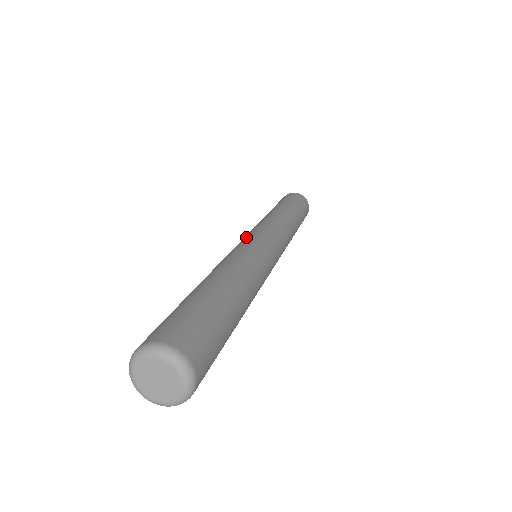
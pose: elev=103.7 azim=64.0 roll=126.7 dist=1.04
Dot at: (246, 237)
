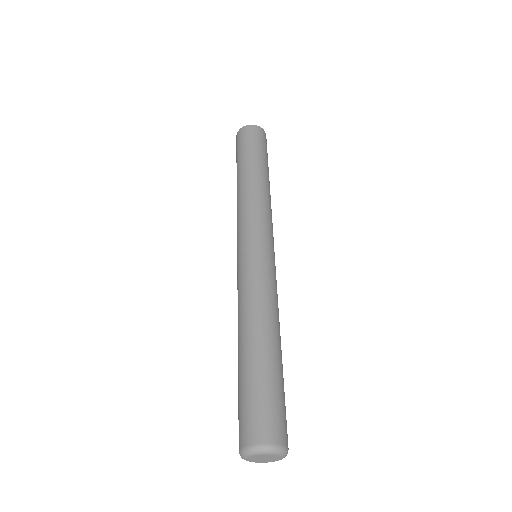
Dot at: (240, 250)
